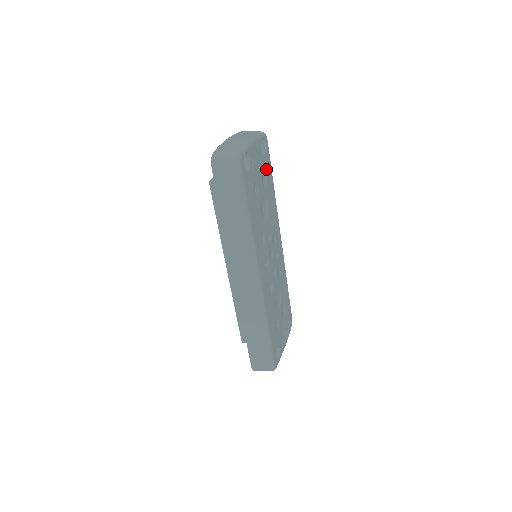
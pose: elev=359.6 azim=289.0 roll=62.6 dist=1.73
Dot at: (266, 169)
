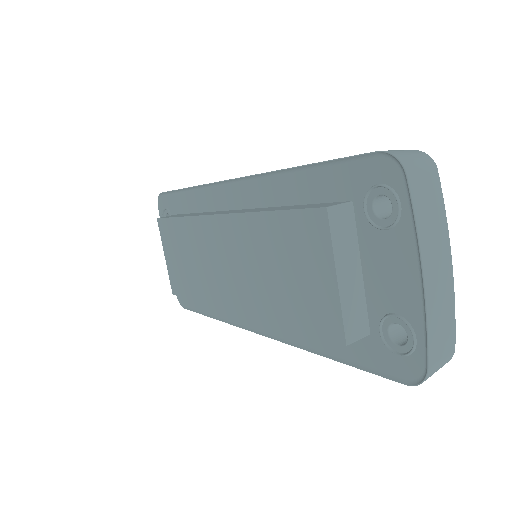
Dot at: occluded
